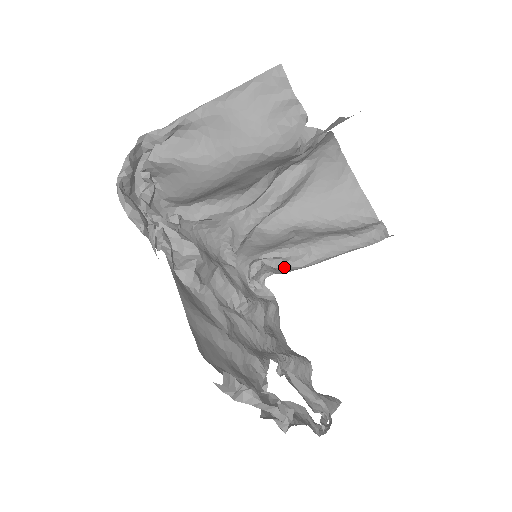
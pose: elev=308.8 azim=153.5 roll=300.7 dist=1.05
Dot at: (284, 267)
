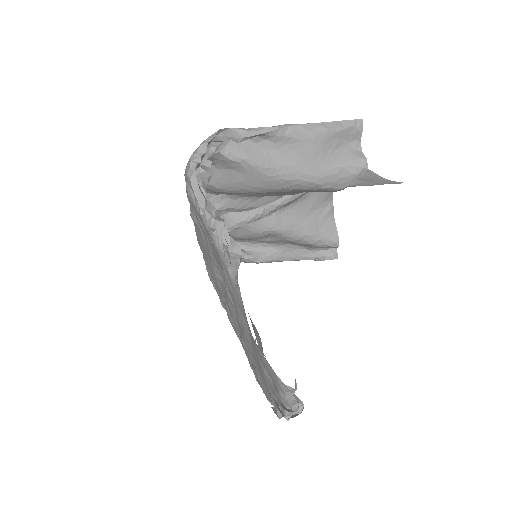
Dot at: (244, 259)
